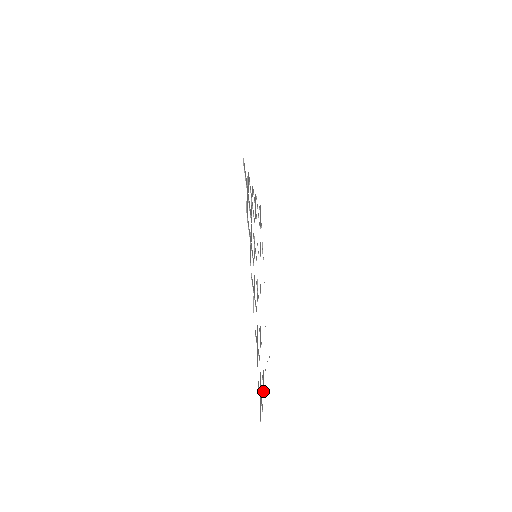
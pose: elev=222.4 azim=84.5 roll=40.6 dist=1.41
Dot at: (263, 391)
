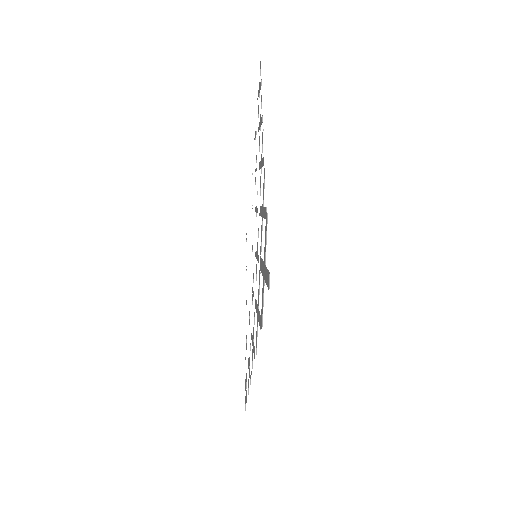
Dot at: occluded
